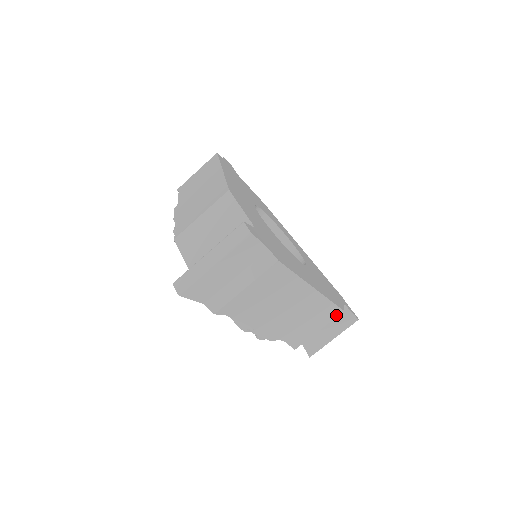
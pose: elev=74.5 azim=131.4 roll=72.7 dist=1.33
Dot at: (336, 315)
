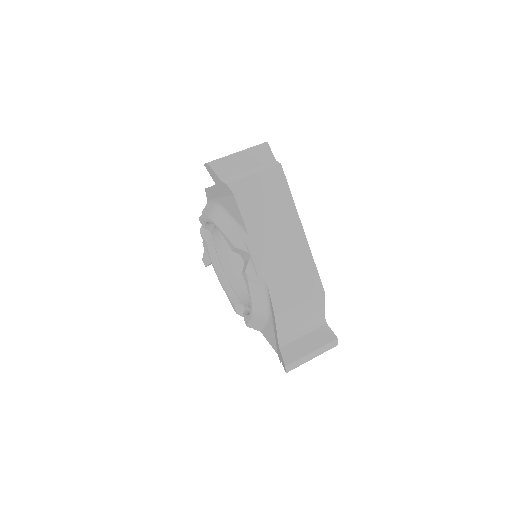
Dot at: (317, 291)
